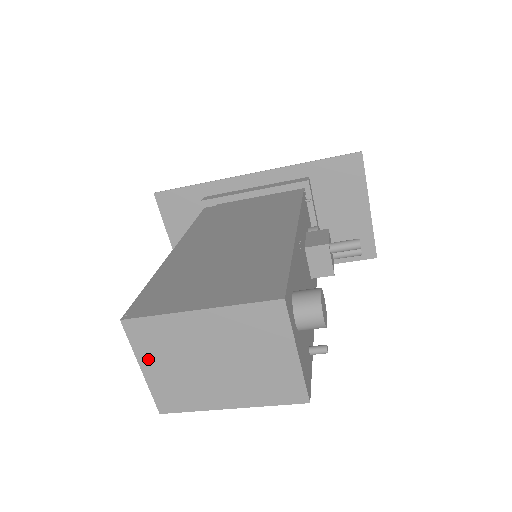
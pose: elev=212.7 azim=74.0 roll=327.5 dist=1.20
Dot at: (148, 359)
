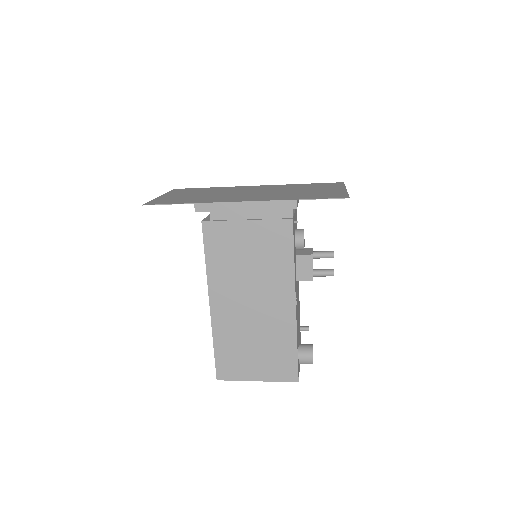
Dot at: occluded
